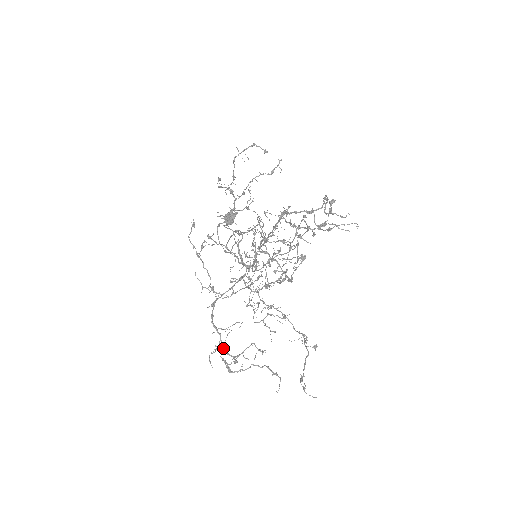
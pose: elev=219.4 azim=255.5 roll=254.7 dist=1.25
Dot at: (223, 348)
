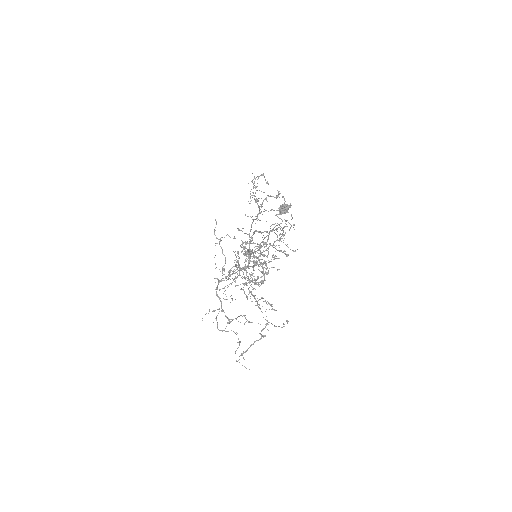
Dot at: (222, 311)
